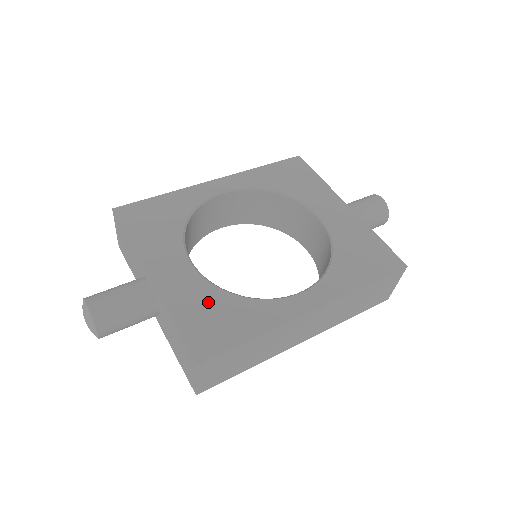
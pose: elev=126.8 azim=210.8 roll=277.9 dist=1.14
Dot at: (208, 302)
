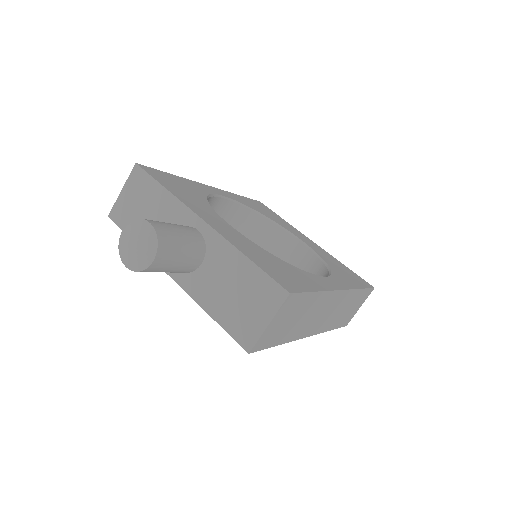
Dot at: (265, 256)
